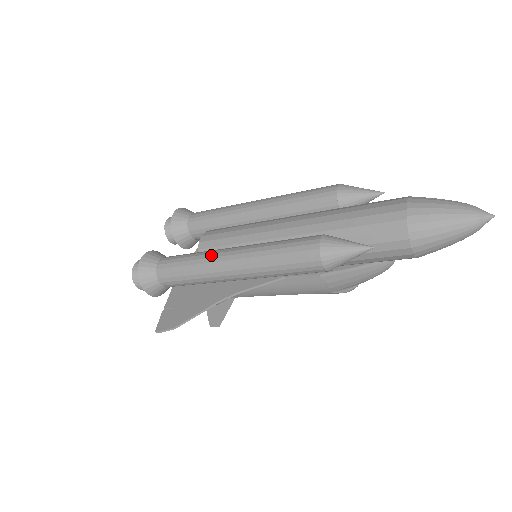
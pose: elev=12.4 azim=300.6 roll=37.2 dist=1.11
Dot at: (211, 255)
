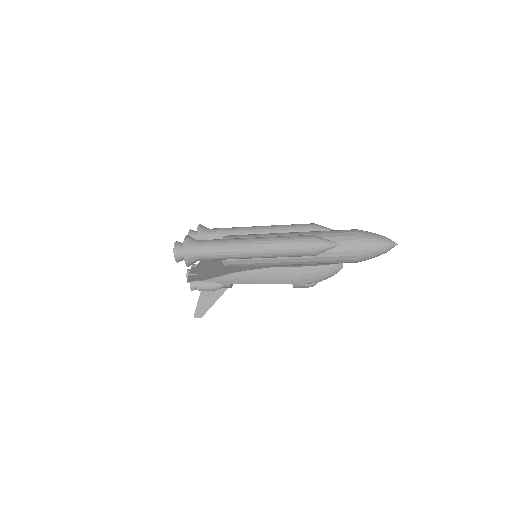
Dot at: (240, 239)
